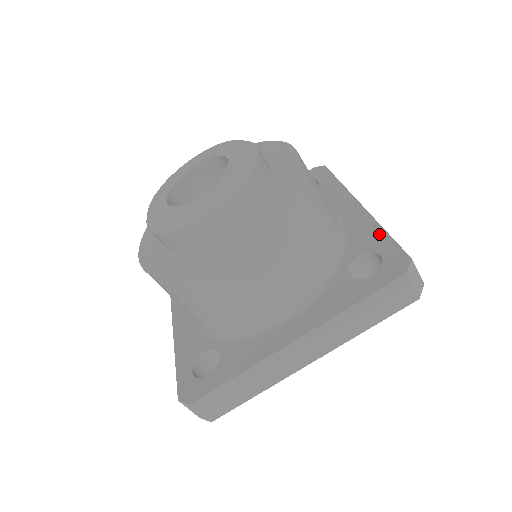
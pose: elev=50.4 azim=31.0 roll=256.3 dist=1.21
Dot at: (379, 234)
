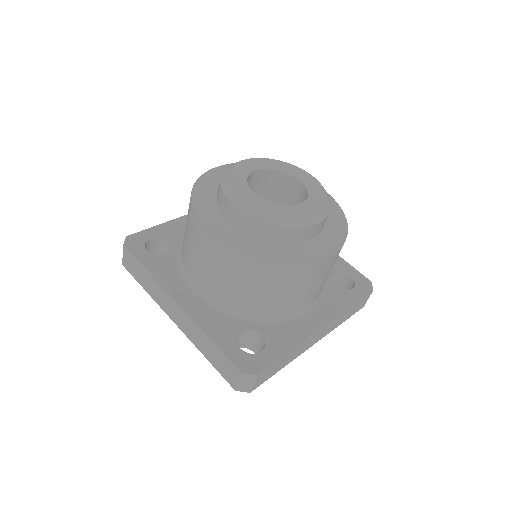
Dot at: (285, 347)
